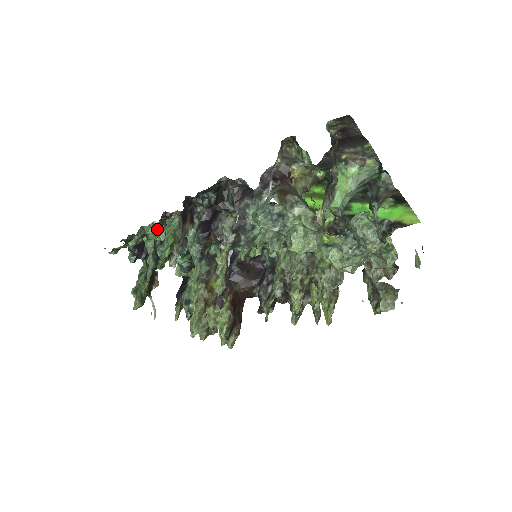
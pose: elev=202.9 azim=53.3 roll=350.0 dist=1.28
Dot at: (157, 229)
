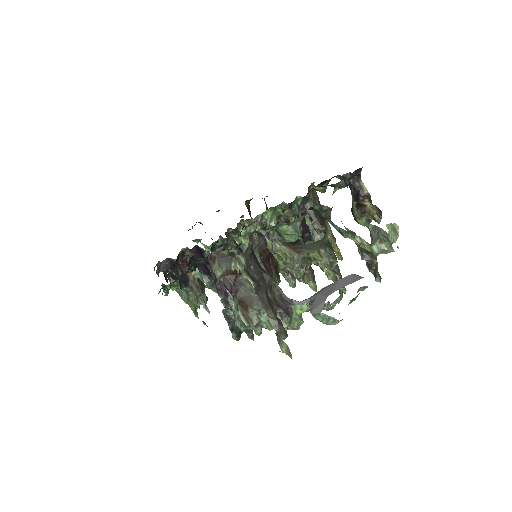
Dot at: (173, 285)
